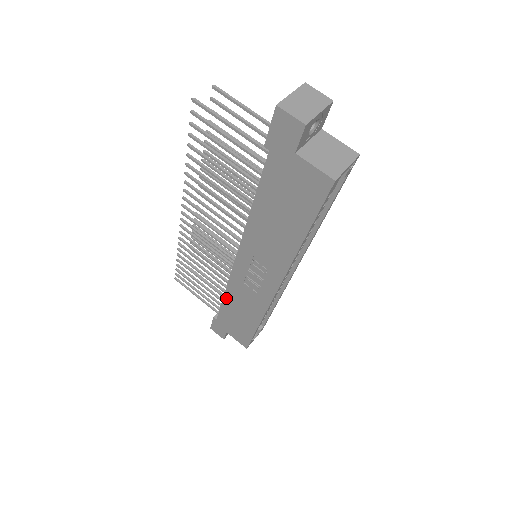
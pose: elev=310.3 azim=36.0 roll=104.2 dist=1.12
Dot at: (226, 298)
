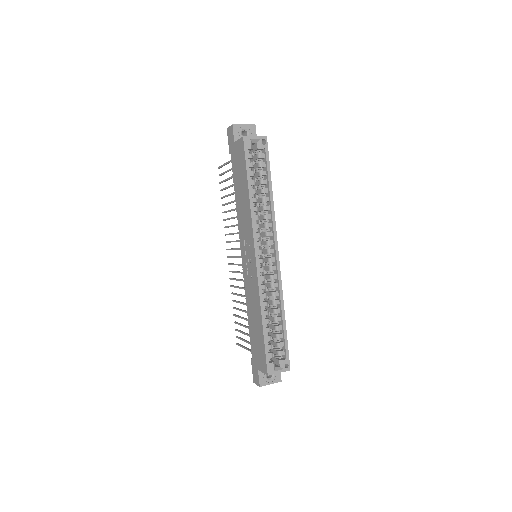
Dot at: (248, 314)
